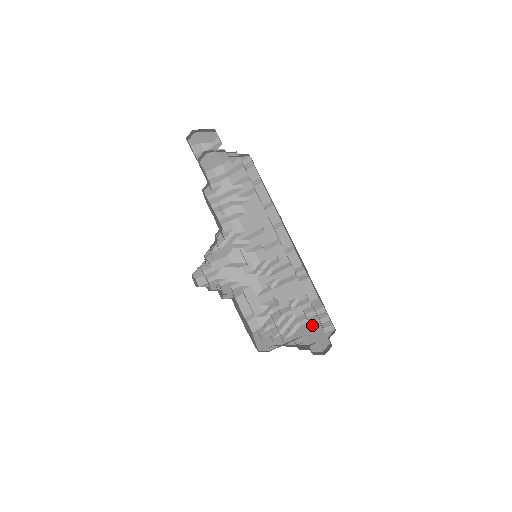
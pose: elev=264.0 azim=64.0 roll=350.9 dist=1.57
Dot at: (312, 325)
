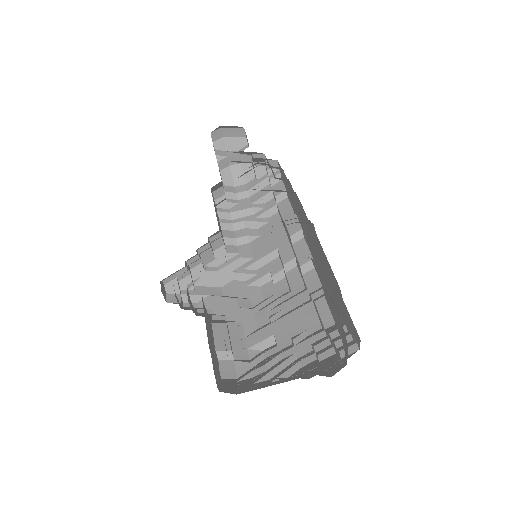
Dot at: (321, 358)
